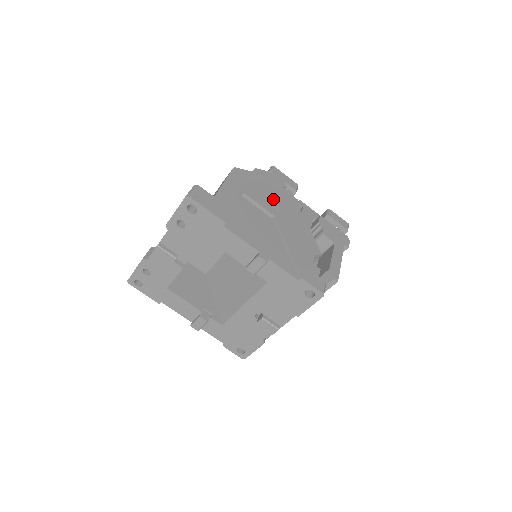
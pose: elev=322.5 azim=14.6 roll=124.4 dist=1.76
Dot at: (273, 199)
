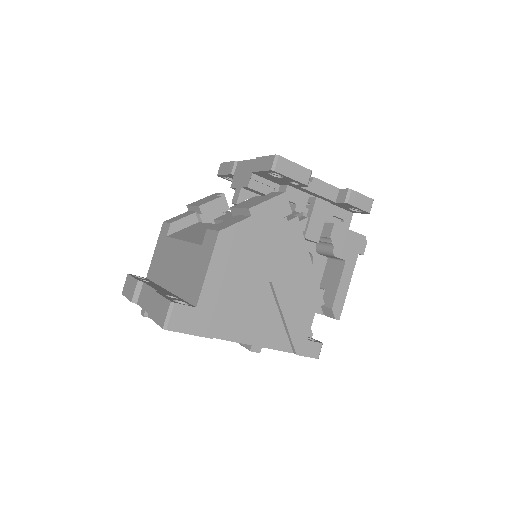
Dot at: (271, 253)
